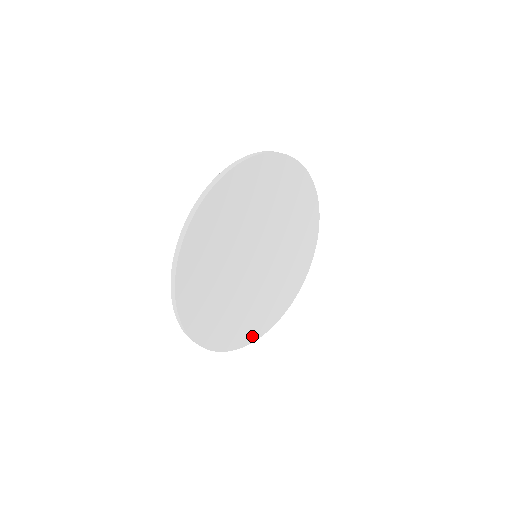
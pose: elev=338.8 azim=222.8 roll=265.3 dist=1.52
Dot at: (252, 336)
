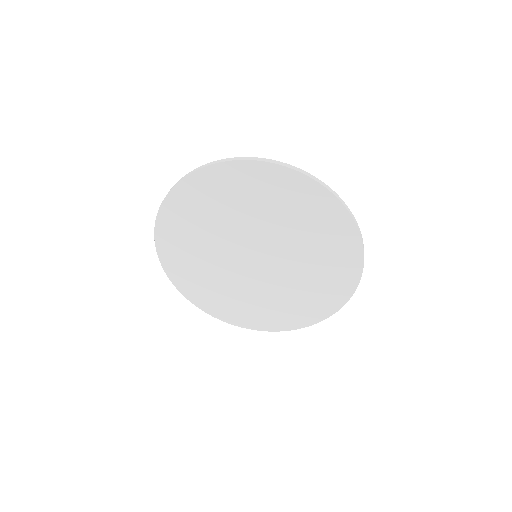
Dot at: (252, 324)
